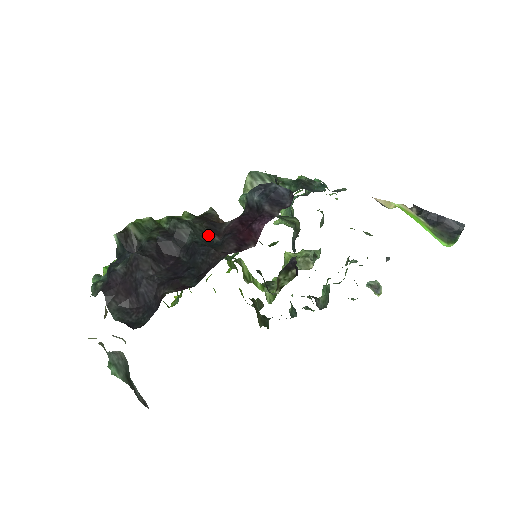
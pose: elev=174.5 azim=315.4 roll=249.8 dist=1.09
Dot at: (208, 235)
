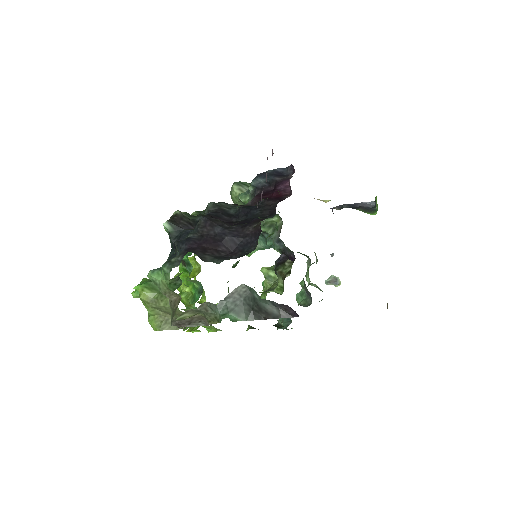
Dot at: occluded
